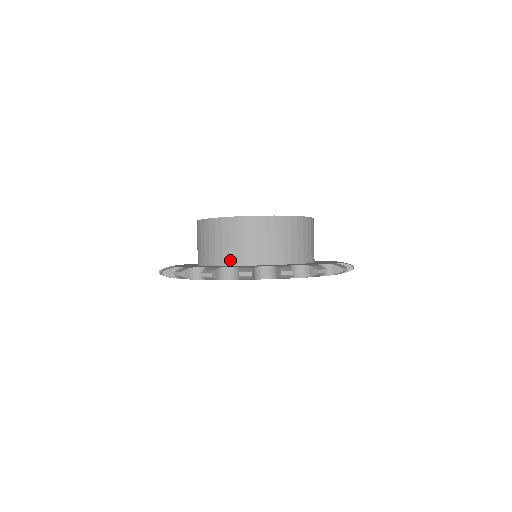
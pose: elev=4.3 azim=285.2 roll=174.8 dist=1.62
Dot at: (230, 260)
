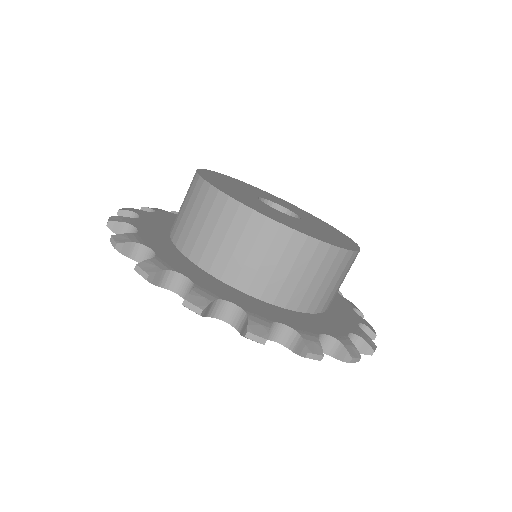
Dot at: (263, 292)
